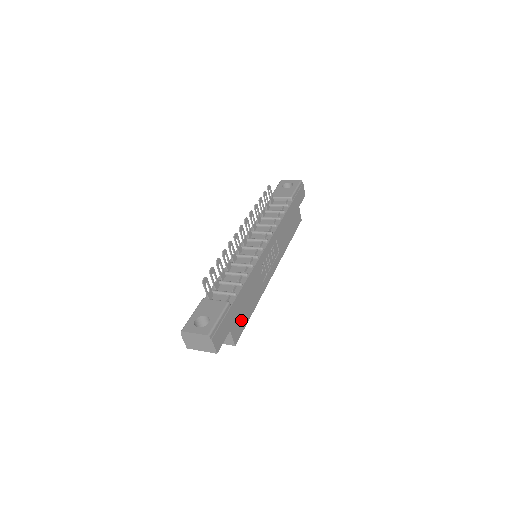
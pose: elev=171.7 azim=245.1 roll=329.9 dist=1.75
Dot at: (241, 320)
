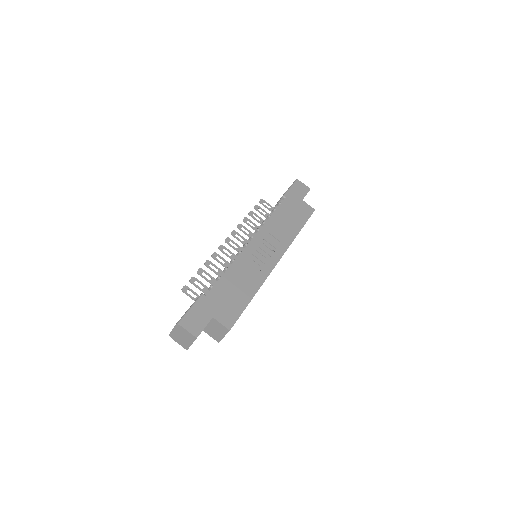
Dot at: (231, 307)
